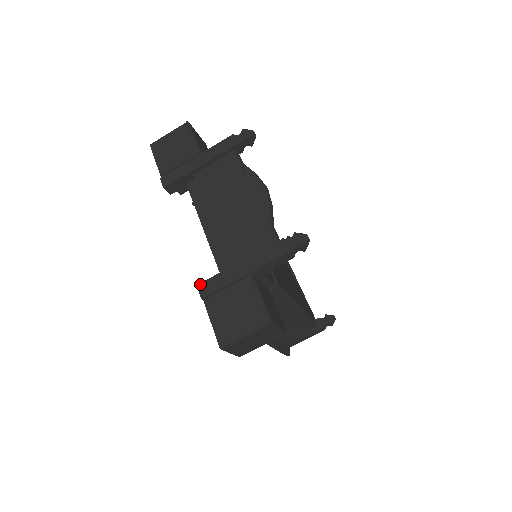
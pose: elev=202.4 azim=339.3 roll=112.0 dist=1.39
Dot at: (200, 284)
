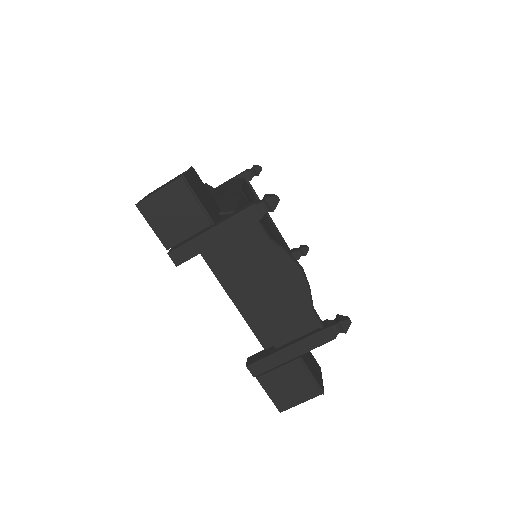
Dot at: (250, 366)
